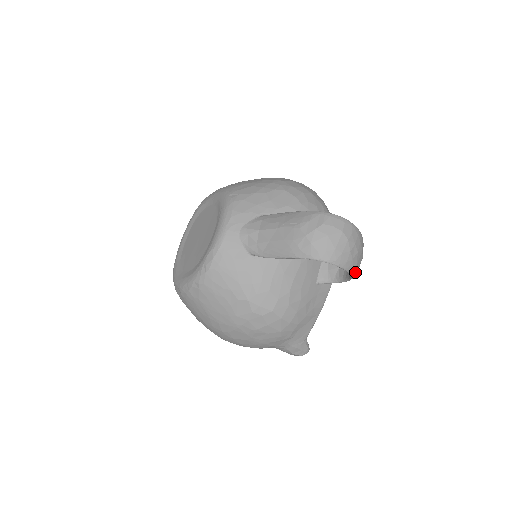
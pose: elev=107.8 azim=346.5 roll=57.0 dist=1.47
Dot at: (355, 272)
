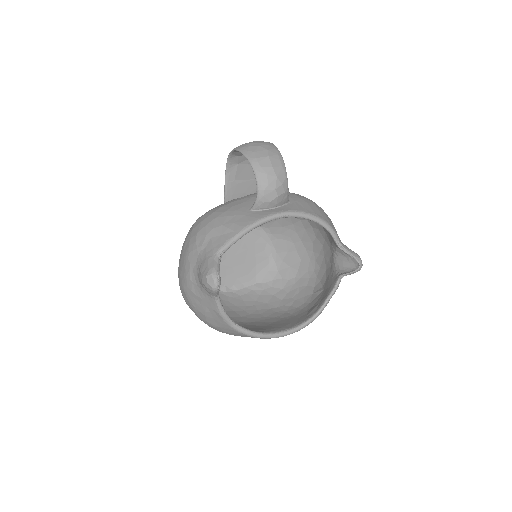
Dot at: (253, 159)
